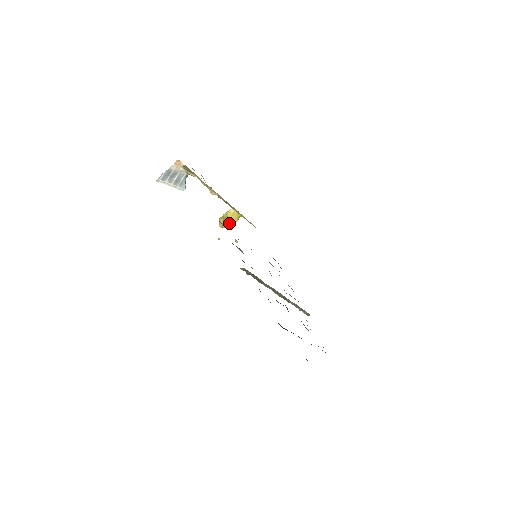
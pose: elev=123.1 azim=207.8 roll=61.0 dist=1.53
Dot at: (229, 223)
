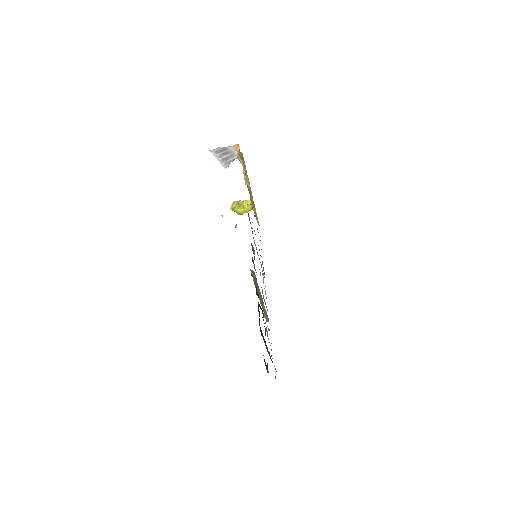
Dot at: (241, 210)
